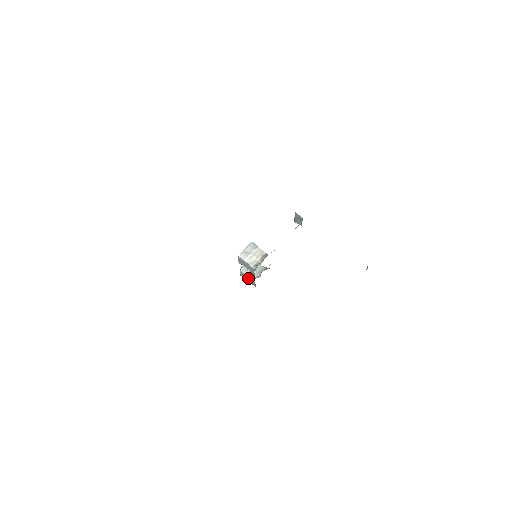
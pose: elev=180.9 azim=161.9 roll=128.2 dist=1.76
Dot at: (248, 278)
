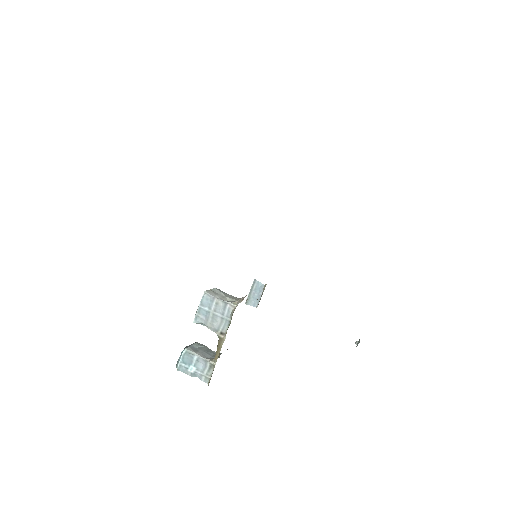
Dot at: (198, 363)
